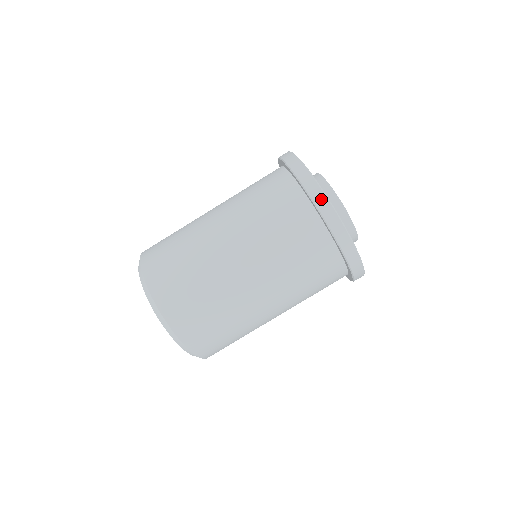
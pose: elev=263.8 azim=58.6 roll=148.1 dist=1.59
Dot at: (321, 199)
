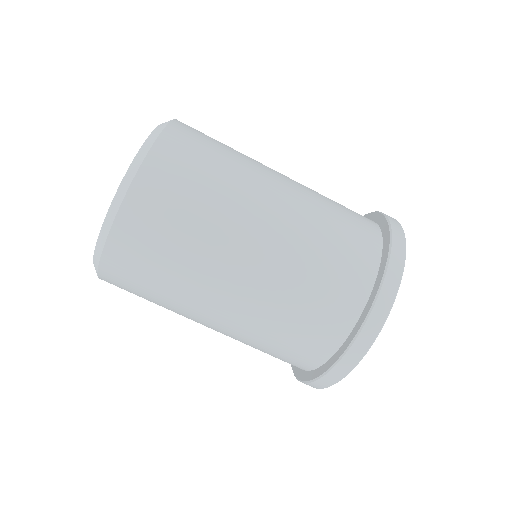
Dot at: (392, 287)
